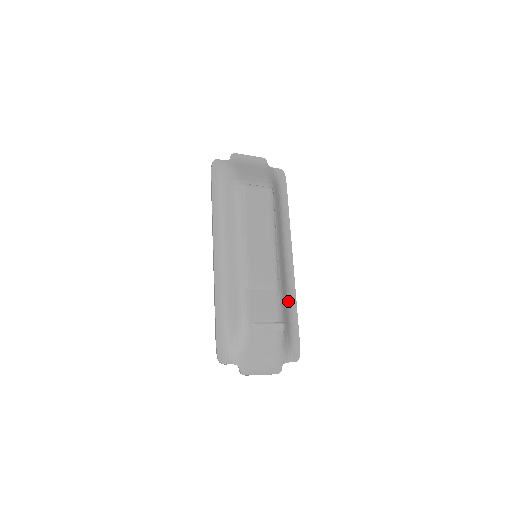
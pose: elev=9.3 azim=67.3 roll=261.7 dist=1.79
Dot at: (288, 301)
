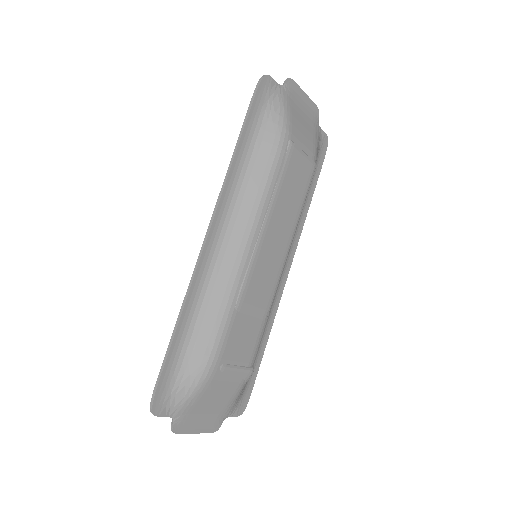
Dot at: occluded
